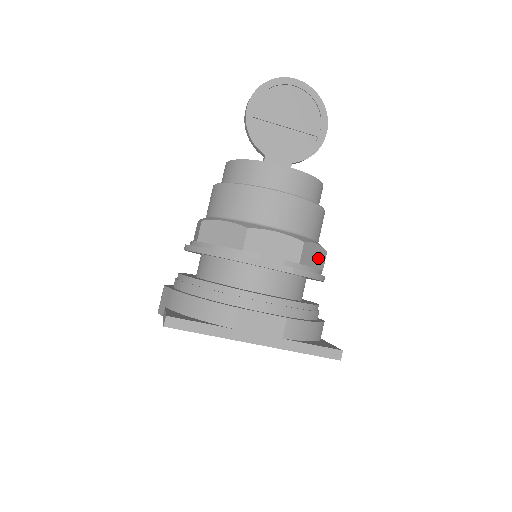
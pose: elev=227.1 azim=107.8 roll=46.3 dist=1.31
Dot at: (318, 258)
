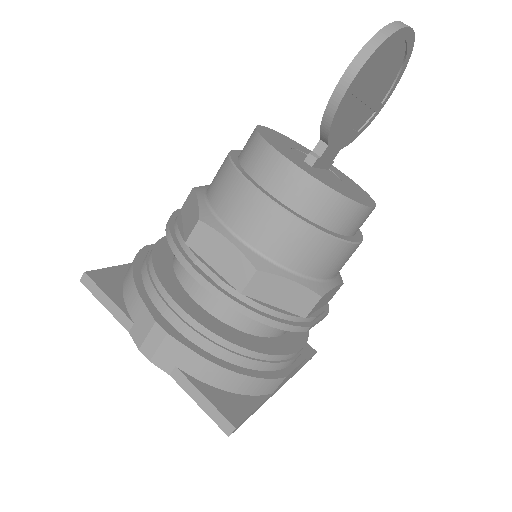
Dot at: occluded
